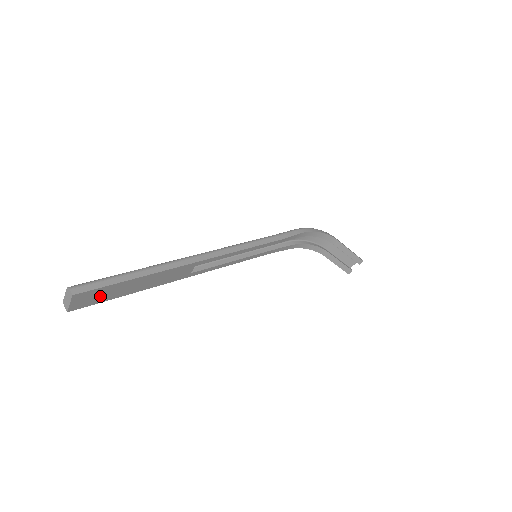
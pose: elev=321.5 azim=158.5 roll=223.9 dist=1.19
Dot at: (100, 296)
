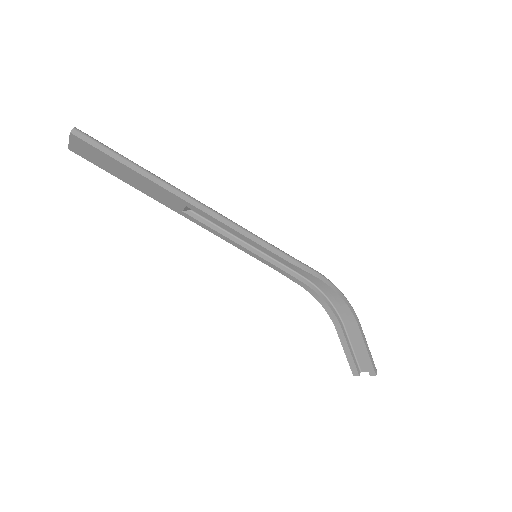
Dot at: (95, 157)
